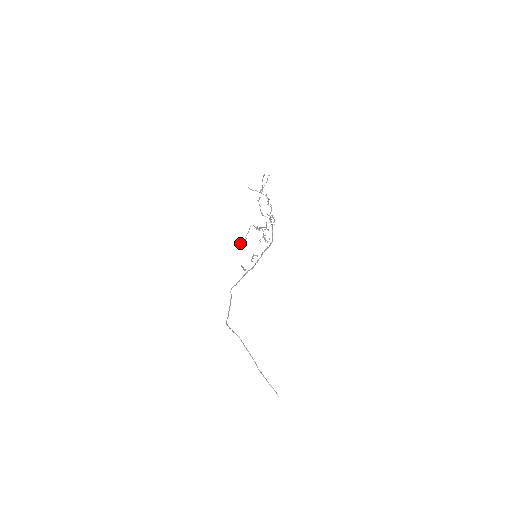
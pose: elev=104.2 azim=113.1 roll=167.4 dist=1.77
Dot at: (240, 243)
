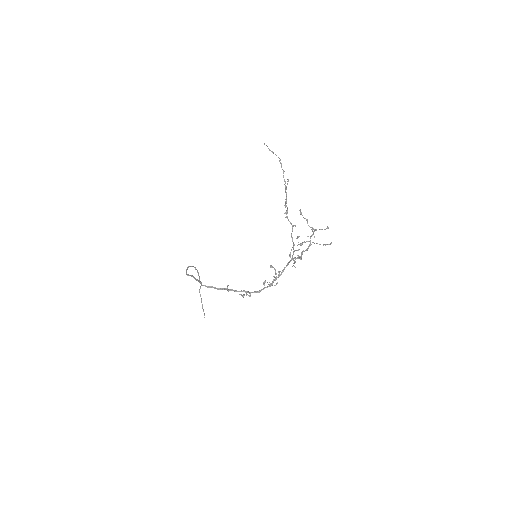
Dot at: (264, 144)
